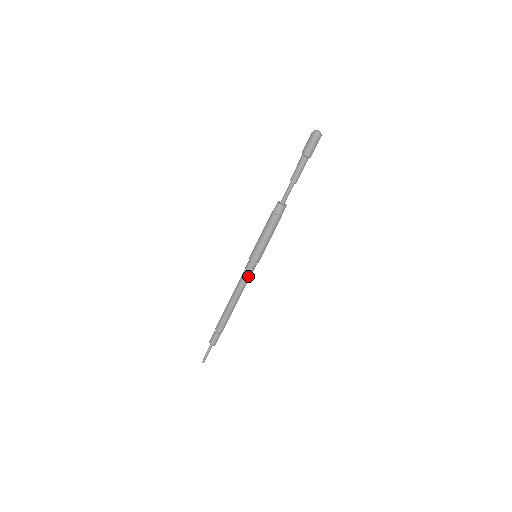
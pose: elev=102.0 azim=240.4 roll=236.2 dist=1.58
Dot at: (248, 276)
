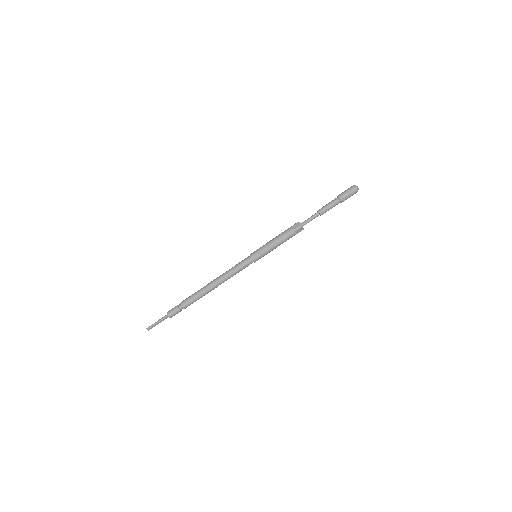
Dot at: (239, 267)
